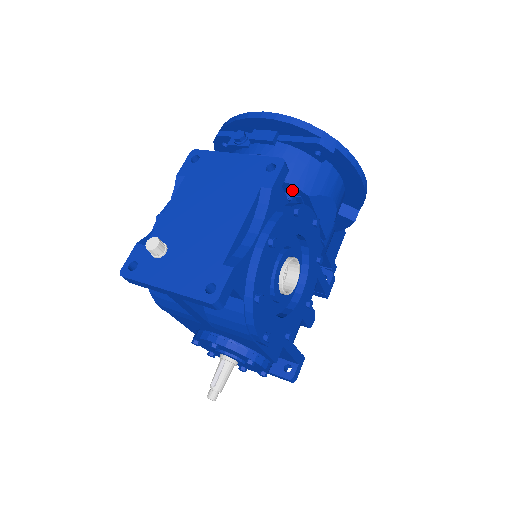
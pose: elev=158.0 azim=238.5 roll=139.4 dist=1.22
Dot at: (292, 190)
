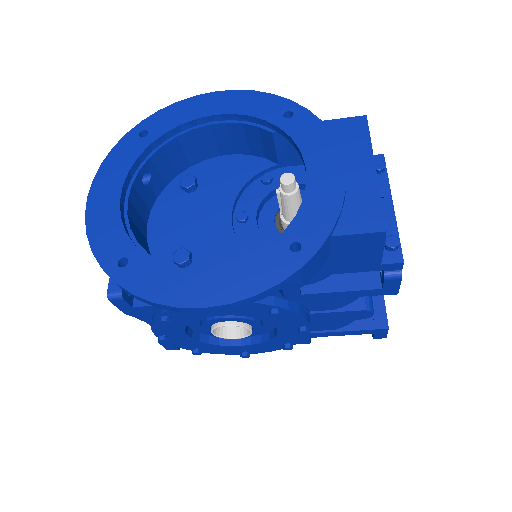
Dot at: occluded
